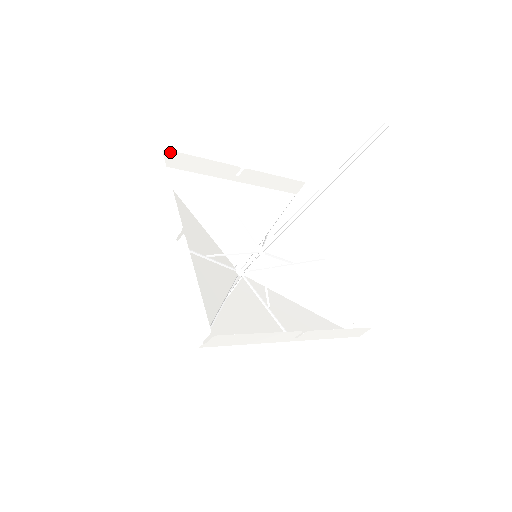
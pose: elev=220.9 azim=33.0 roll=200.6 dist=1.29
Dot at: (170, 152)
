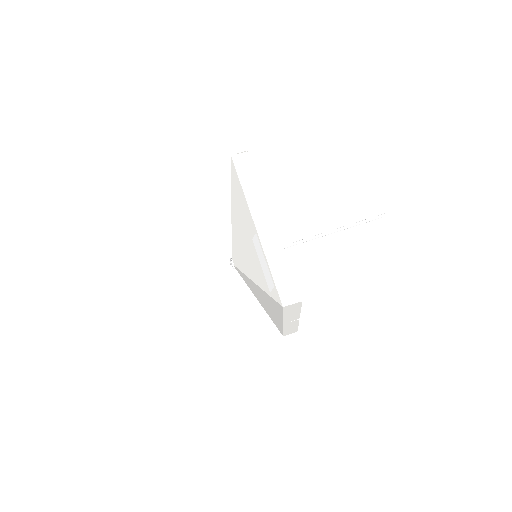
Dot at: occluded
